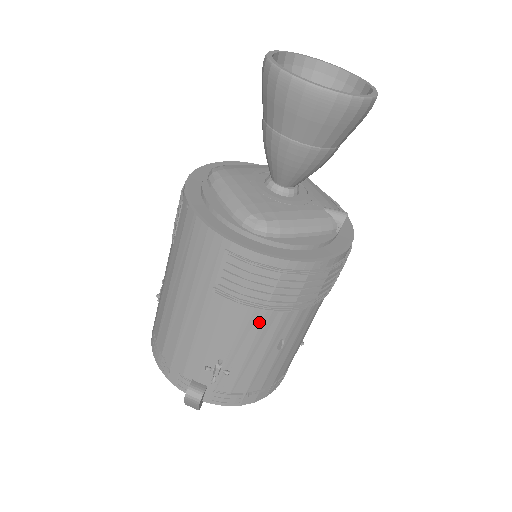
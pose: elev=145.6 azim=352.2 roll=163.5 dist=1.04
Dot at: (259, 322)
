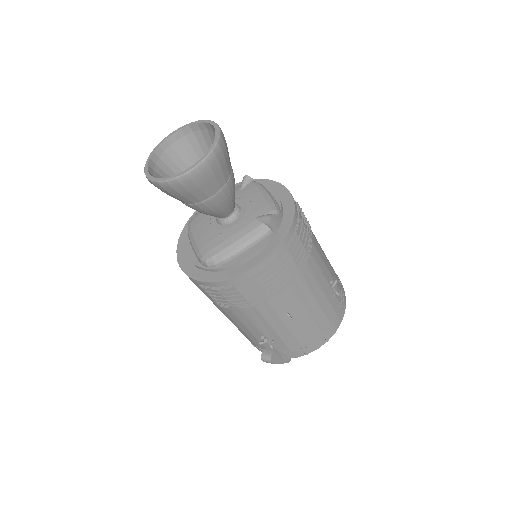
Dot at: (257, 312)
